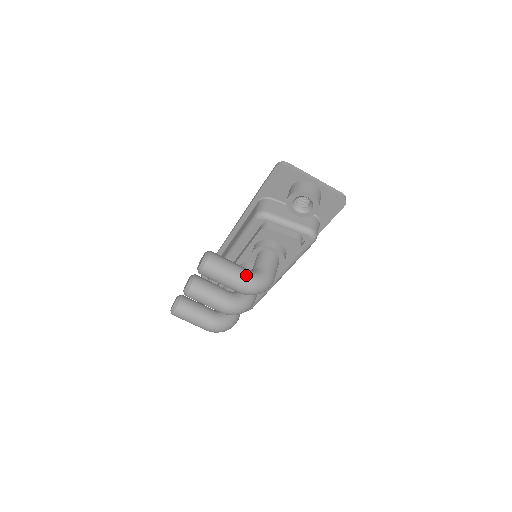
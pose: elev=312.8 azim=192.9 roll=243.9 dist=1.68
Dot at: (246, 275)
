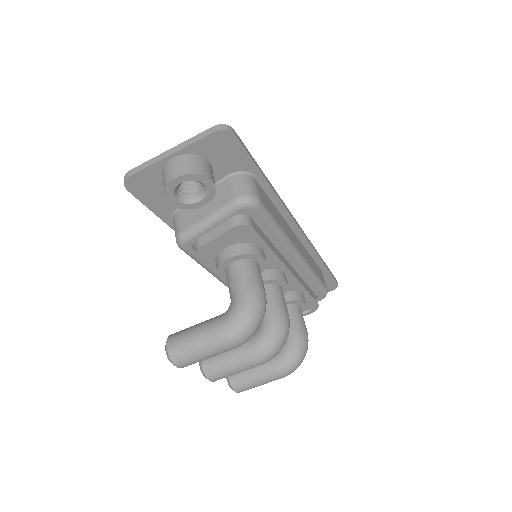
Dot at: (219, 328)
